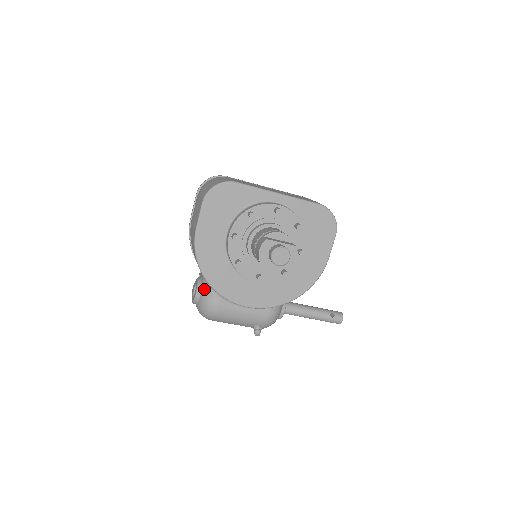
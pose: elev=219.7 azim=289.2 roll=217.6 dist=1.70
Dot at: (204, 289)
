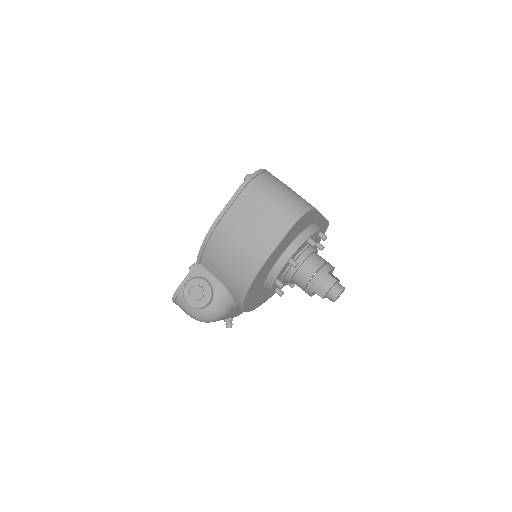
Dot at: (220, 298)
